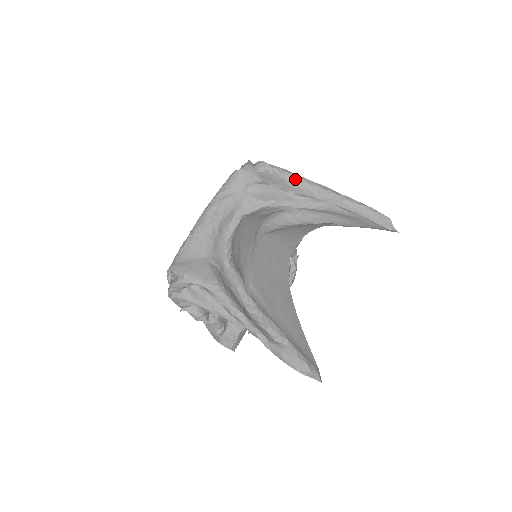
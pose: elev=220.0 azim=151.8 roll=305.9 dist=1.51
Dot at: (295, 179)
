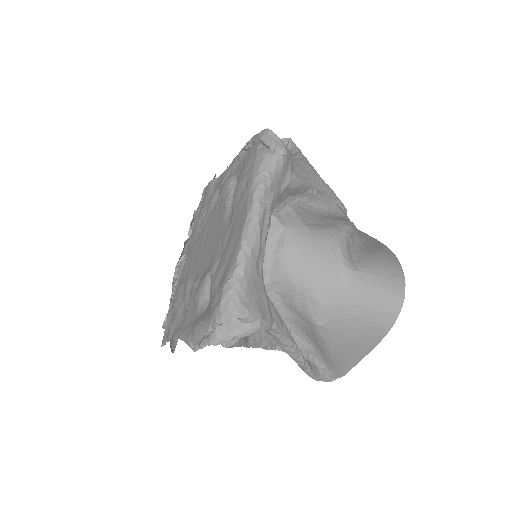
Dot at: (308, 166)
